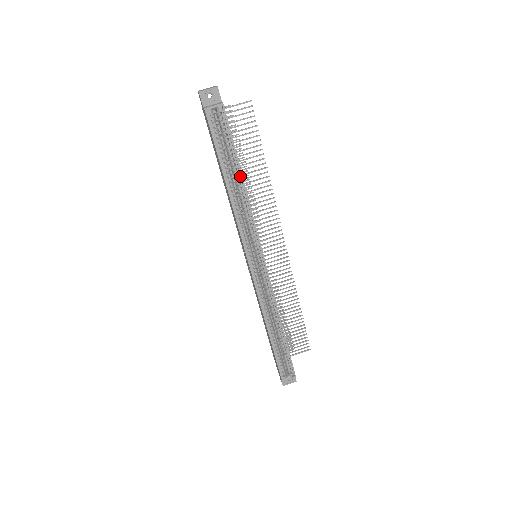
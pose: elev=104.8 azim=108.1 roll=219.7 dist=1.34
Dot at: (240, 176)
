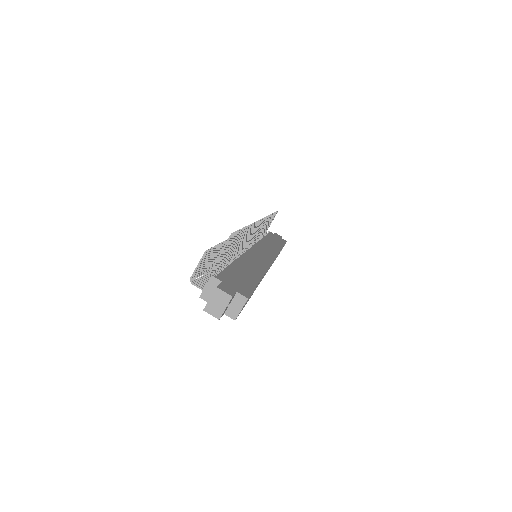
Dot at: occluded
